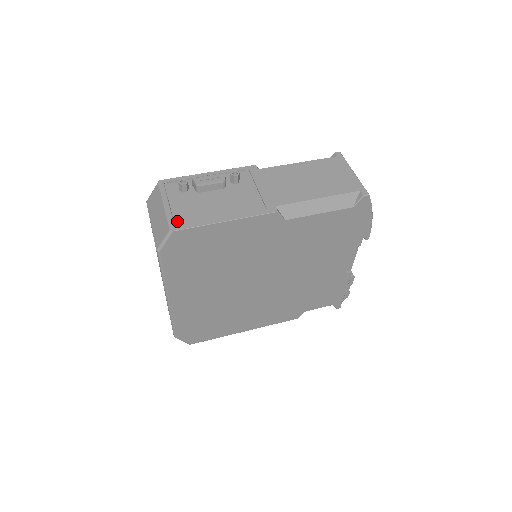
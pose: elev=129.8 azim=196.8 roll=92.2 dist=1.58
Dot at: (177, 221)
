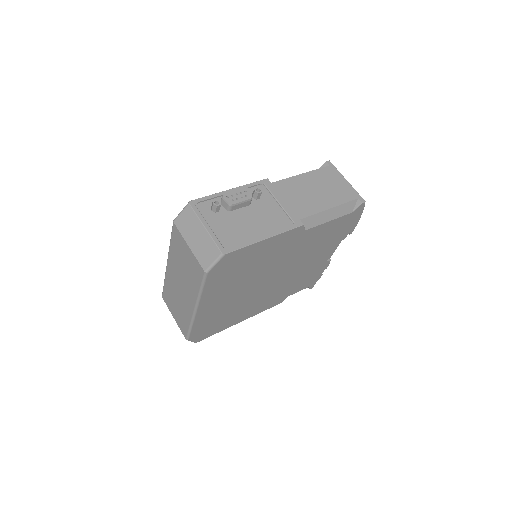
Dot at: (223, 243)
